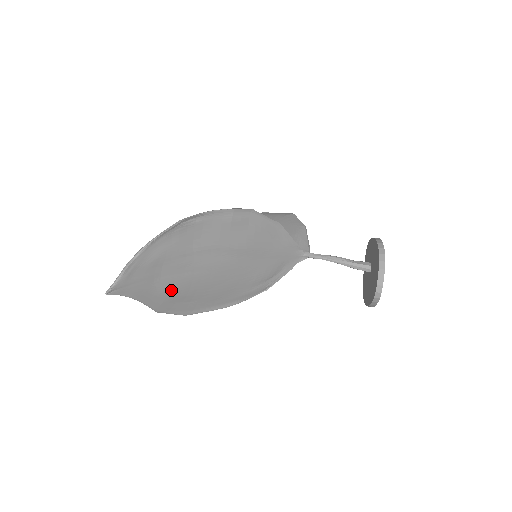
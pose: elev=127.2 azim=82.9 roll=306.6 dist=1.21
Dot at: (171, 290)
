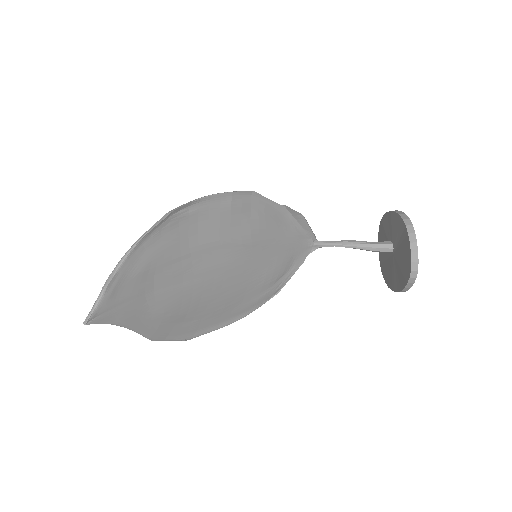
Dot at: (168, 308)
